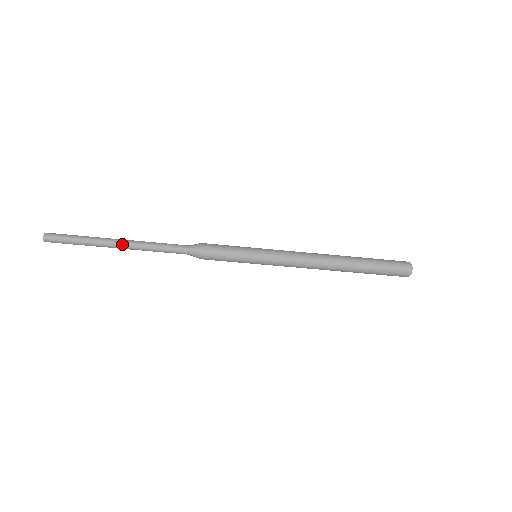
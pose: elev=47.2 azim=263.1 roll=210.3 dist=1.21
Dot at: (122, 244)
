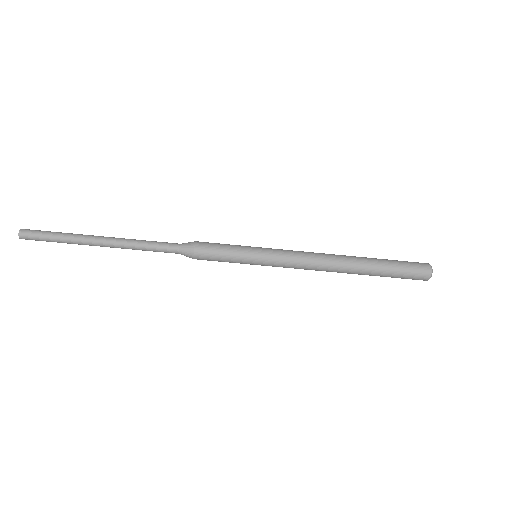
Dot at: (106, 239)
